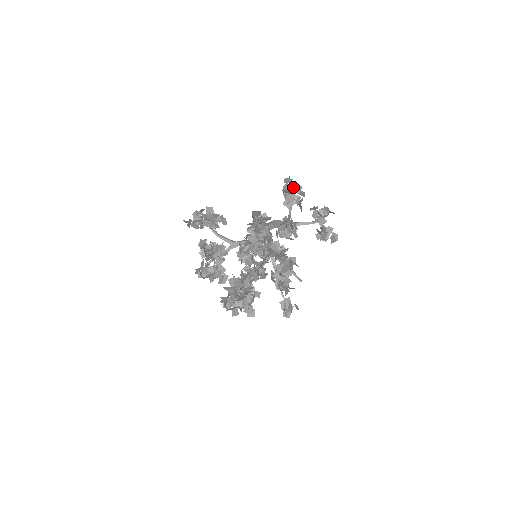
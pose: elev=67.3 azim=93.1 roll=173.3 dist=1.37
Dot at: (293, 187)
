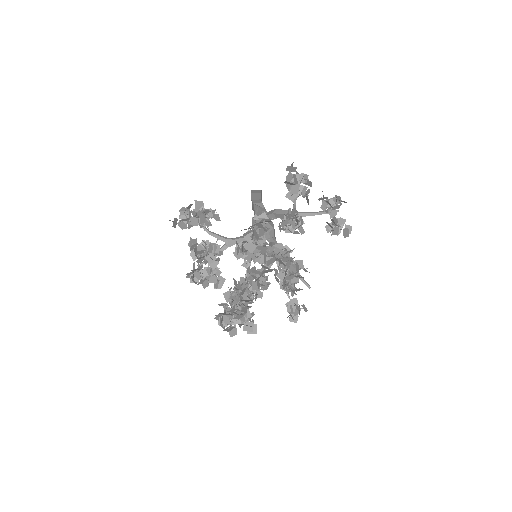
Dot at: (297, 176)
